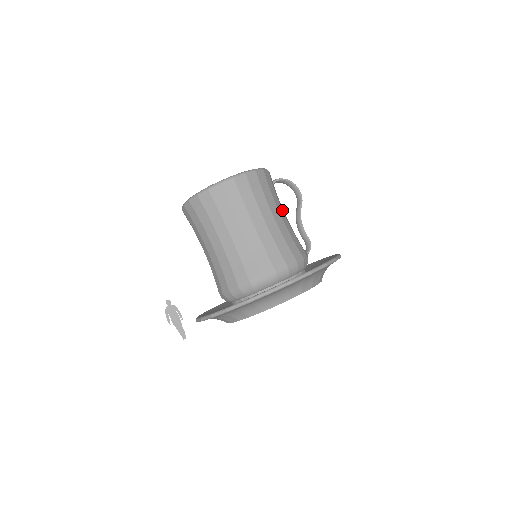
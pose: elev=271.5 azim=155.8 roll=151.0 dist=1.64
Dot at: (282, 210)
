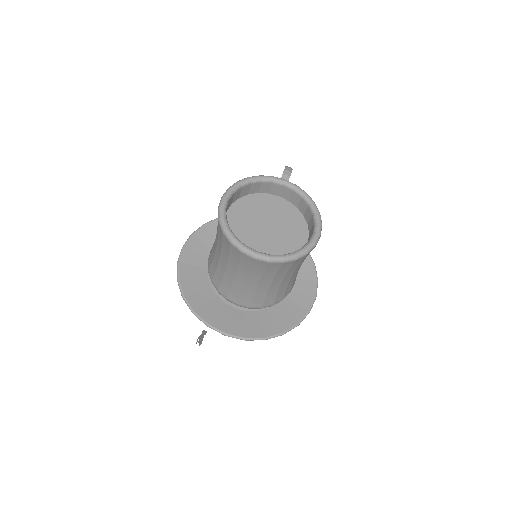
Dot at: occluded
